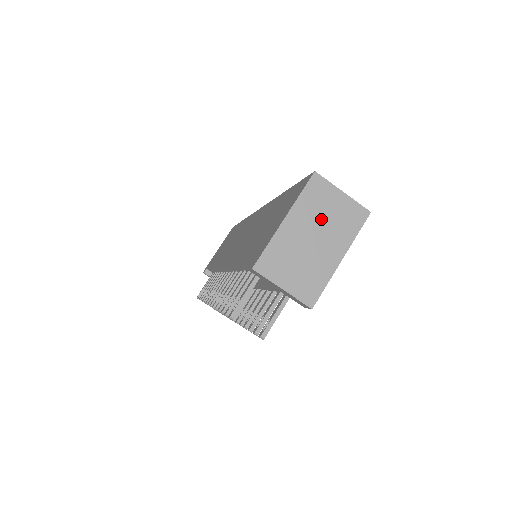
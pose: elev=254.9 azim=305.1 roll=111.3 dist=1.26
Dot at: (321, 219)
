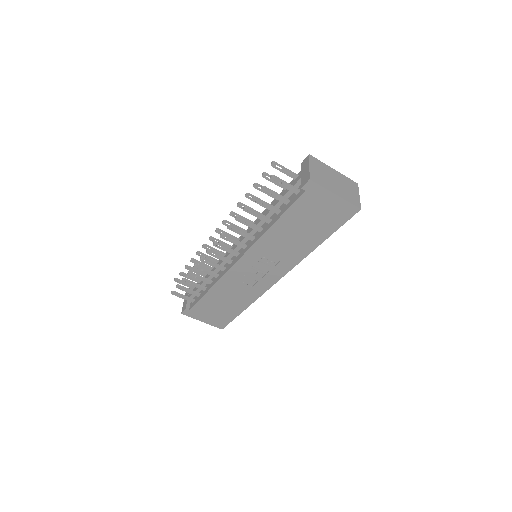
Dot at: (344, 185)
